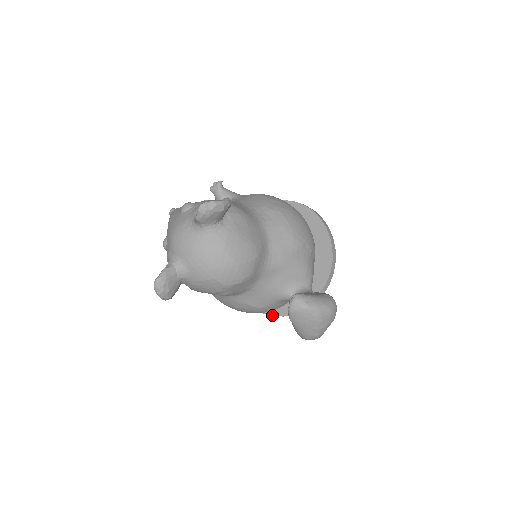
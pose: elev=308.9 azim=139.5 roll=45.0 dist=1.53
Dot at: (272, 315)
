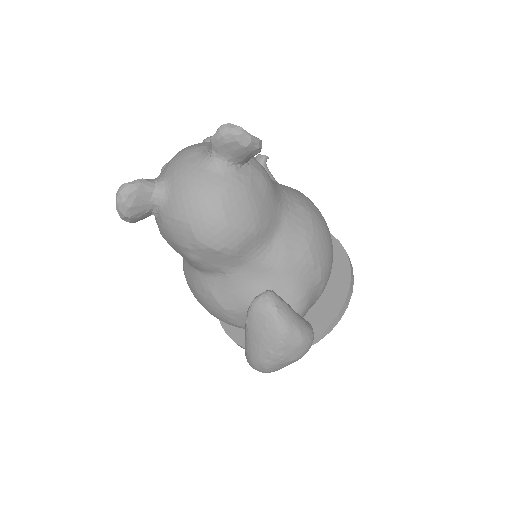
Dot at: (235, 341)
